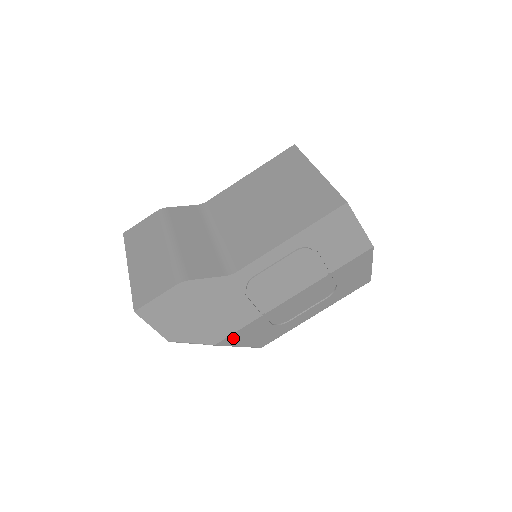
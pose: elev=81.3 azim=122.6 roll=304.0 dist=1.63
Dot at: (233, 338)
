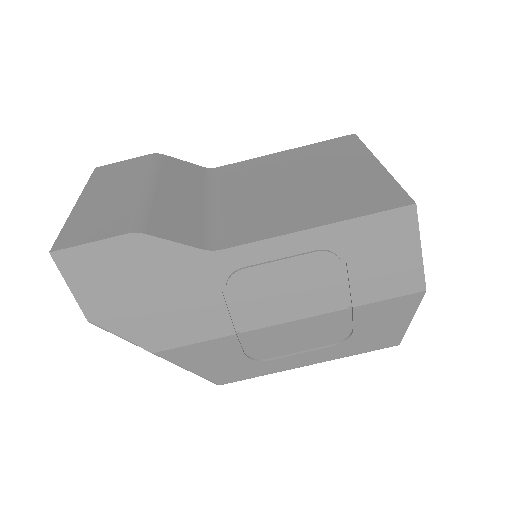
Dot at: (183, 353)
